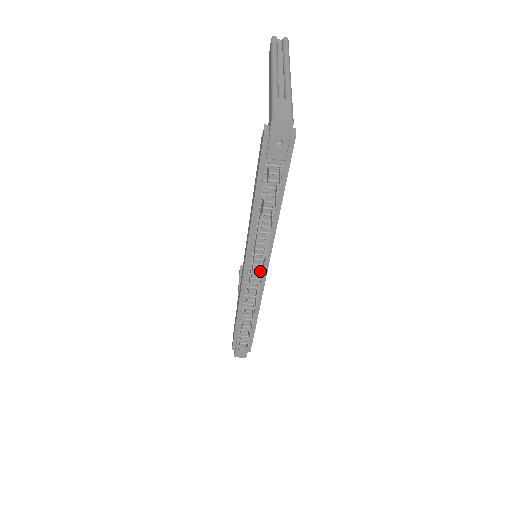
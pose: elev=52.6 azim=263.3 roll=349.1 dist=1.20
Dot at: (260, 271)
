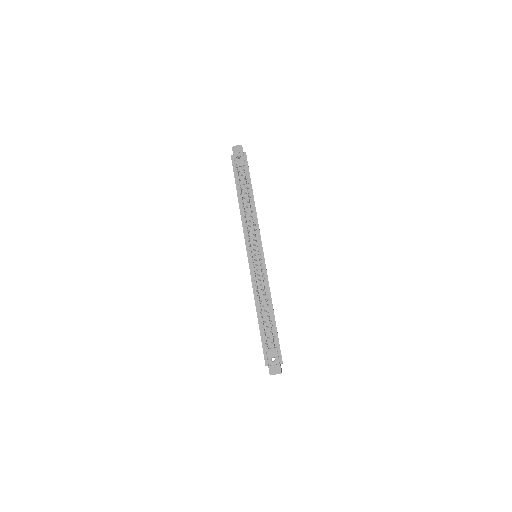
Dot at: (258, 250)
